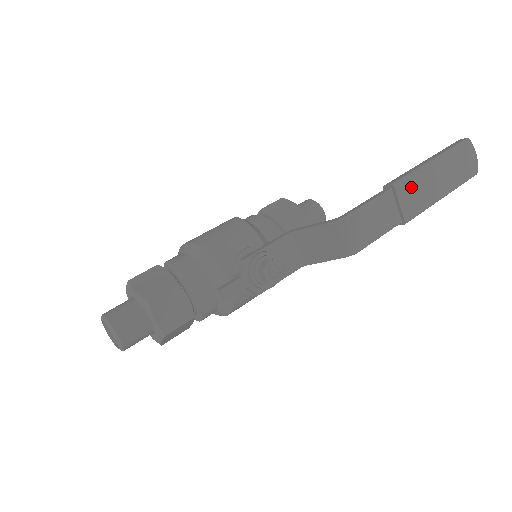
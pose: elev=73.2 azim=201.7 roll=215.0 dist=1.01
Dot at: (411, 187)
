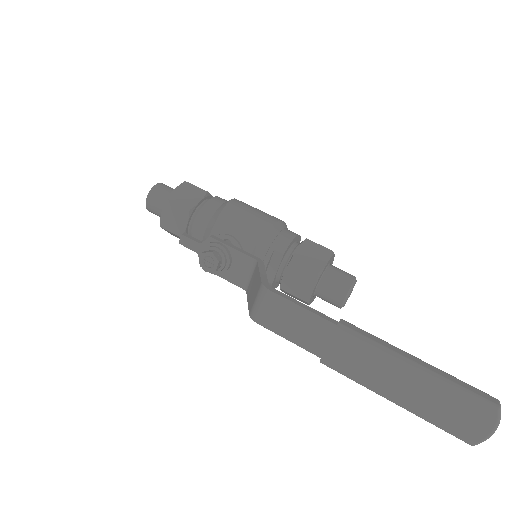
Dot at: (357, 348)
